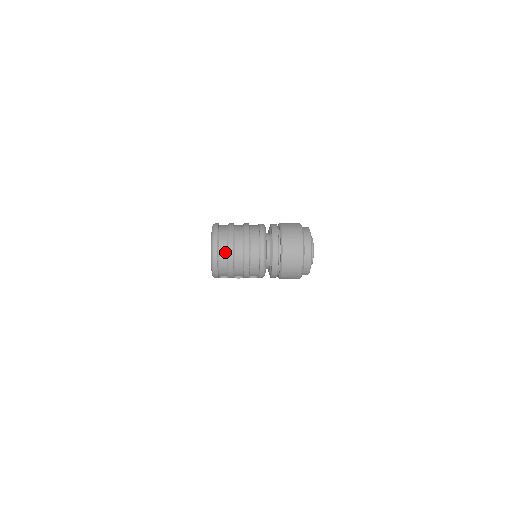
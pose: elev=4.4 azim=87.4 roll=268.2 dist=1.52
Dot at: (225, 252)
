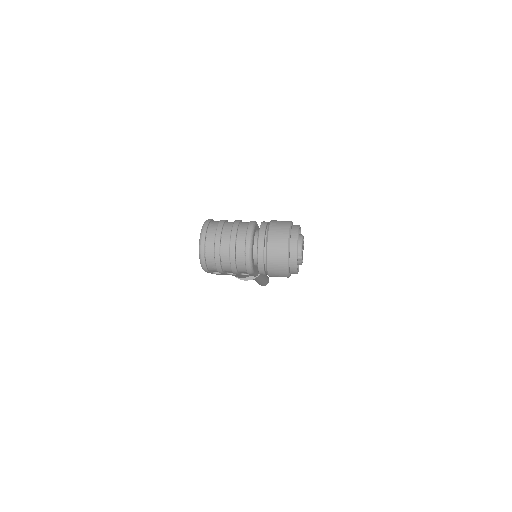
Dot at: (212, 245)
